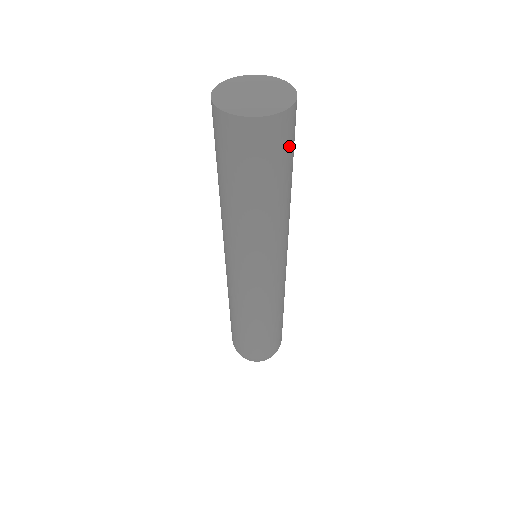
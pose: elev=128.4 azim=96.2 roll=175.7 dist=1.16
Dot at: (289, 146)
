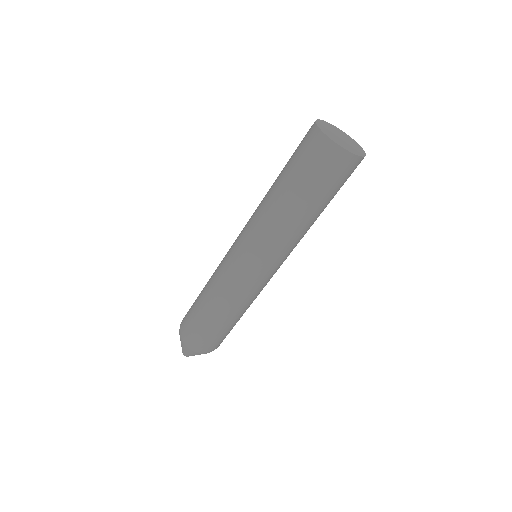
Dot at: occluded
